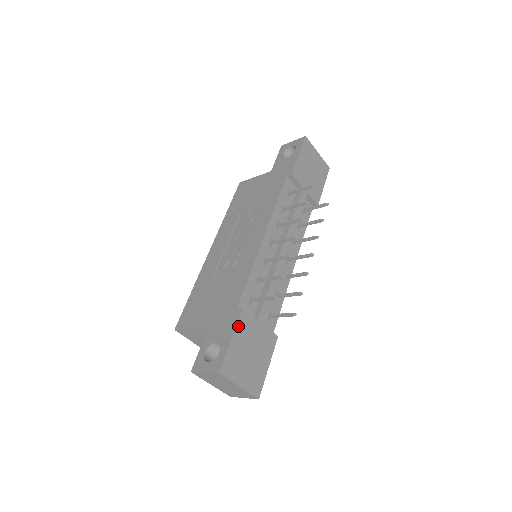
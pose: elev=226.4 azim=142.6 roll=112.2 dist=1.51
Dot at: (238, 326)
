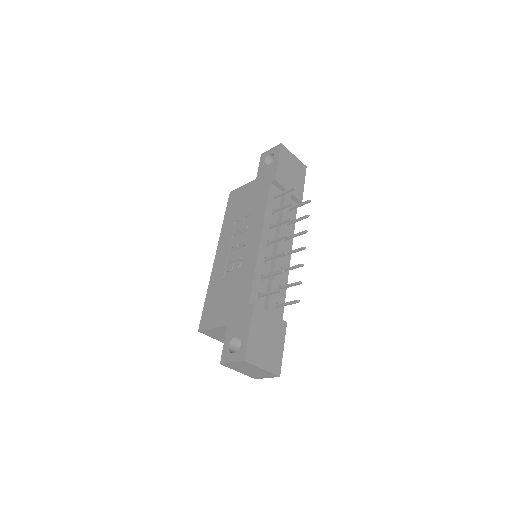
Dot at: (253, 319)
